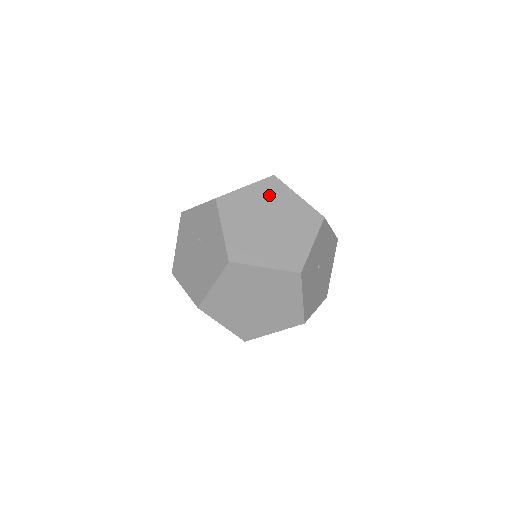
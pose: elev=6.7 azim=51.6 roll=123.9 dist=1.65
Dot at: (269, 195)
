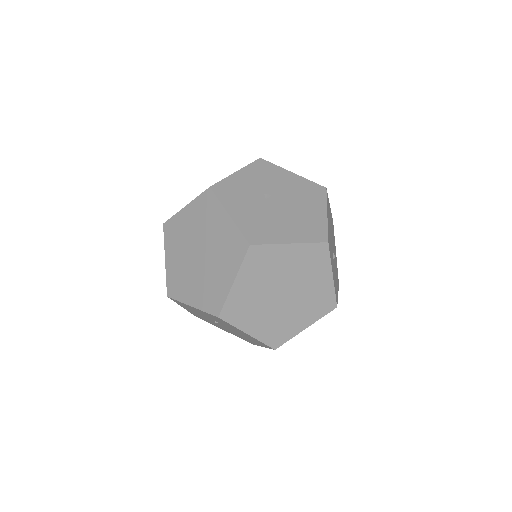
Dot at: occluded
